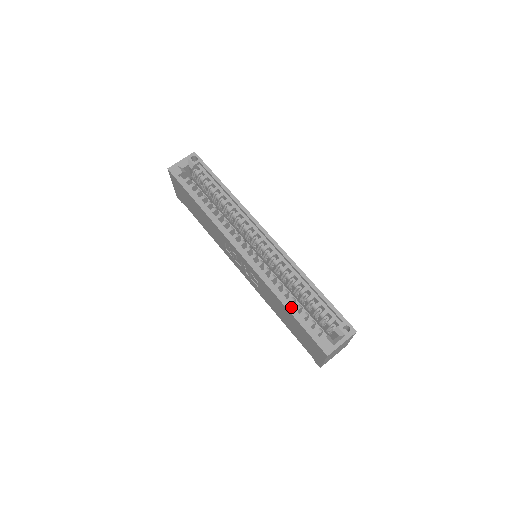
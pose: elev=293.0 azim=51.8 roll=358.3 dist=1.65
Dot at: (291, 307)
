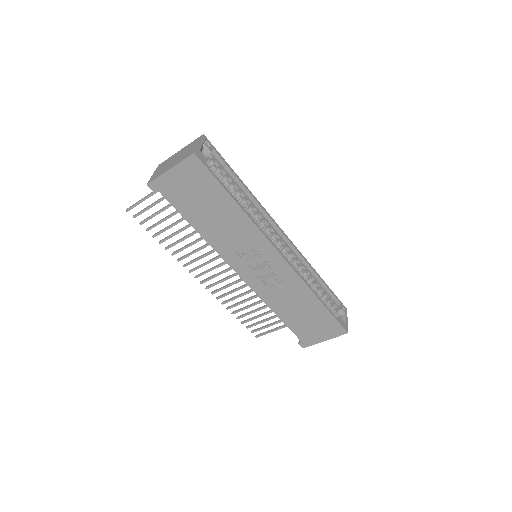
Dot at: occluded
